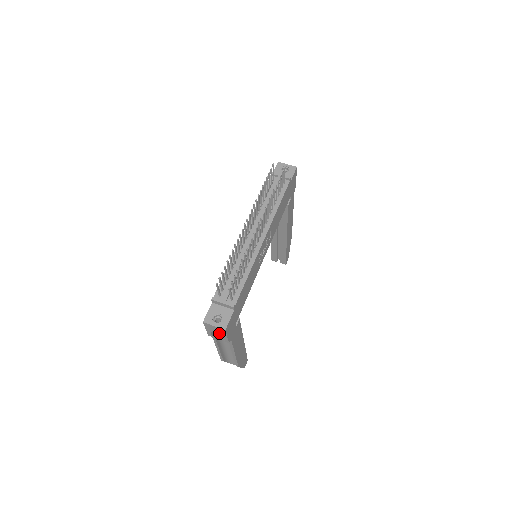
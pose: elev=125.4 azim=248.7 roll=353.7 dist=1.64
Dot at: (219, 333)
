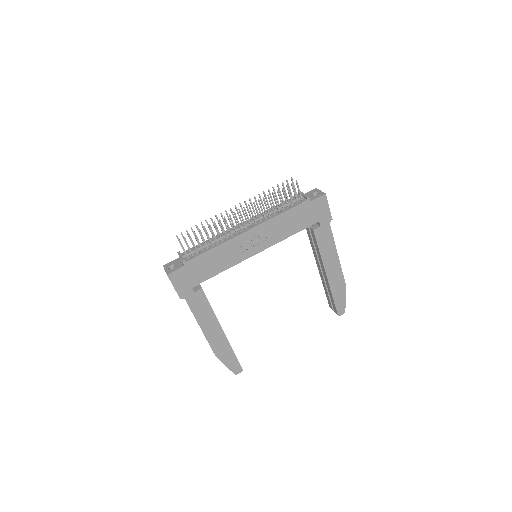
Dot at: occluded
